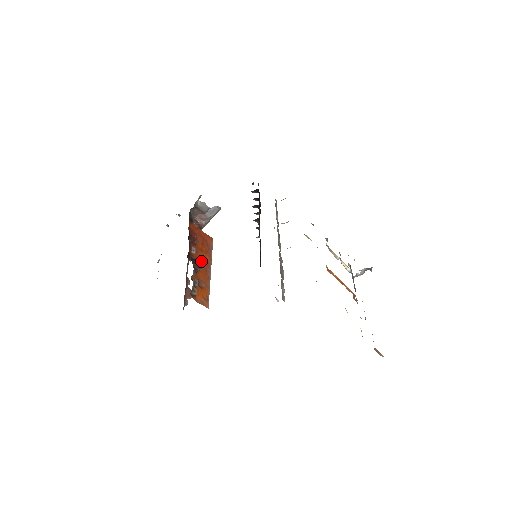
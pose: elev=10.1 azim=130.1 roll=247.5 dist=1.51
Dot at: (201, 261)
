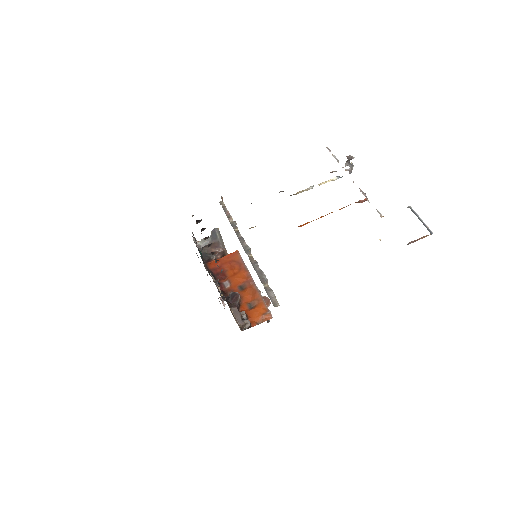
Dot at: (234, 293)
